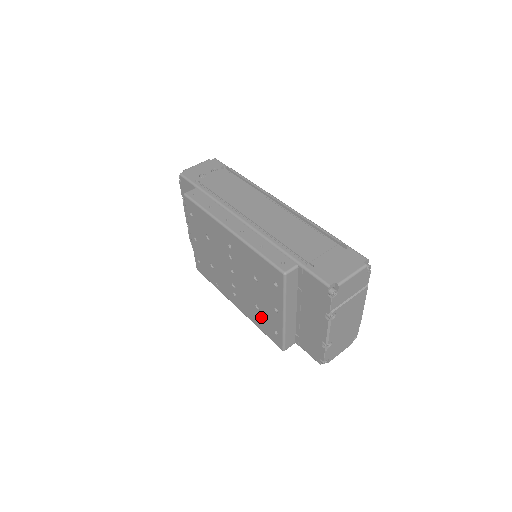
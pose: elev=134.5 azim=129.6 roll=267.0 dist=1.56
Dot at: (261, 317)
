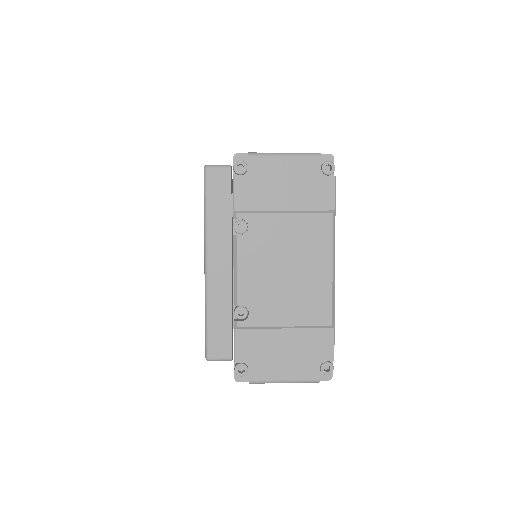
Dot at: occluded
